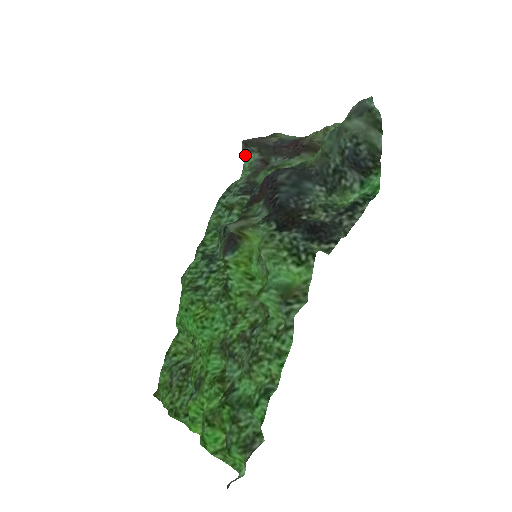
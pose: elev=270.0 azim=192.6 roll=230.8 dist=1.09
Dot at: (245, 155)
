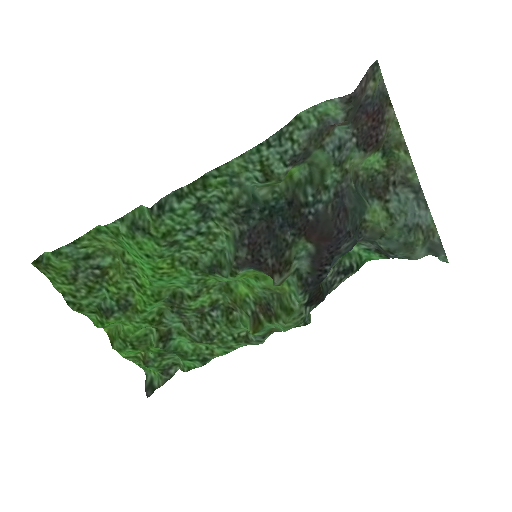
Dot at: (334, 102)
